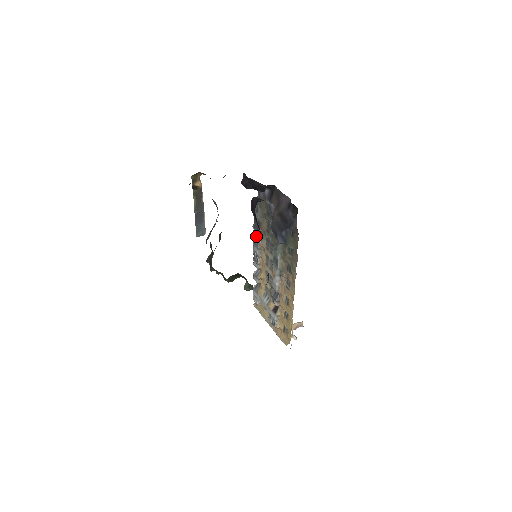
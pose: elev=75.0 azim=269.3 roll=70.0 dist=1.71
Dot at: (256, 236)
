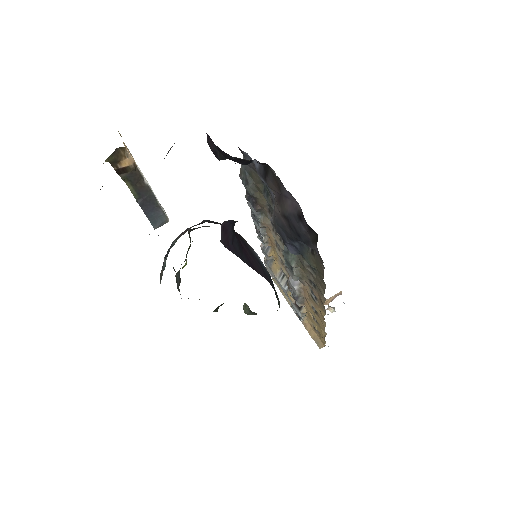
Dot at: occluded
